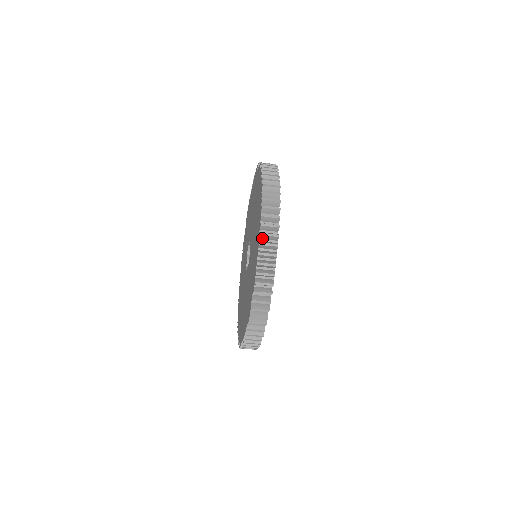
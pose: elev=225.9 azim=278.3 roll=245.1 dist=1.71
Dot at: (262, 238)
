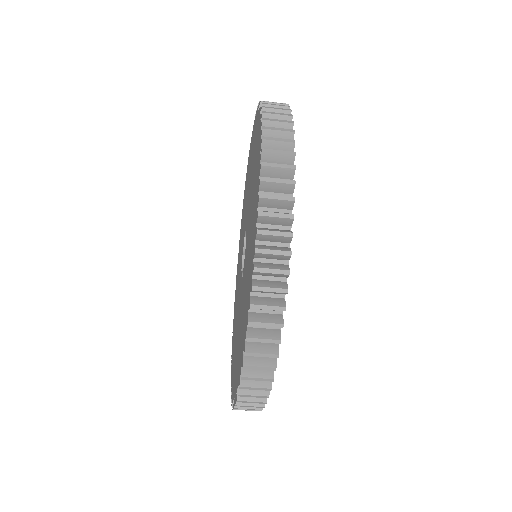
Dot at: (247, 363)
